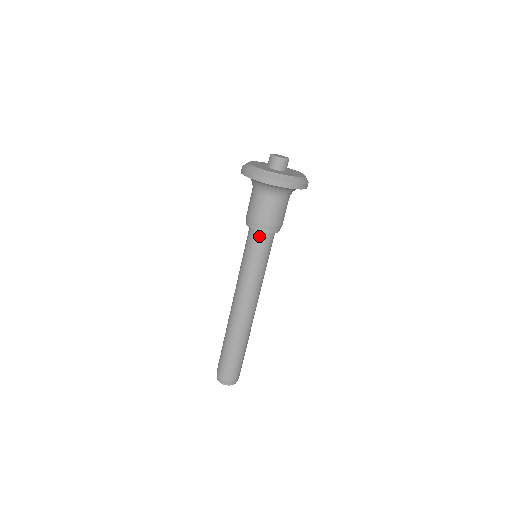
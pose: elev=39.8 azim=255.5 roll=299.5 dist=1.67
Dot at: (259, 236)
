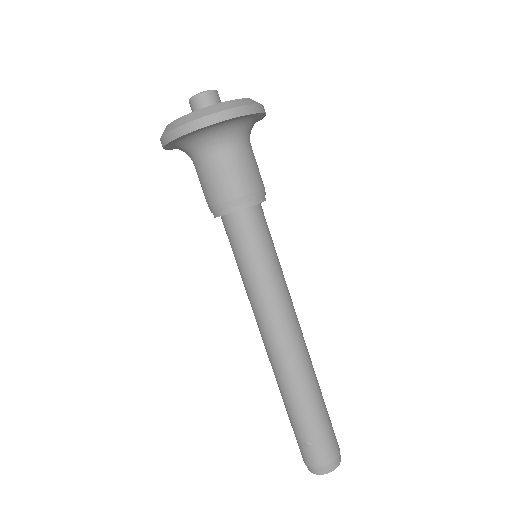
Dot at: (228, 224)
